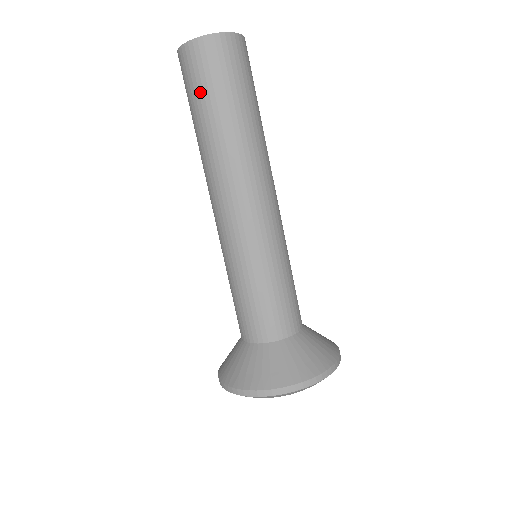
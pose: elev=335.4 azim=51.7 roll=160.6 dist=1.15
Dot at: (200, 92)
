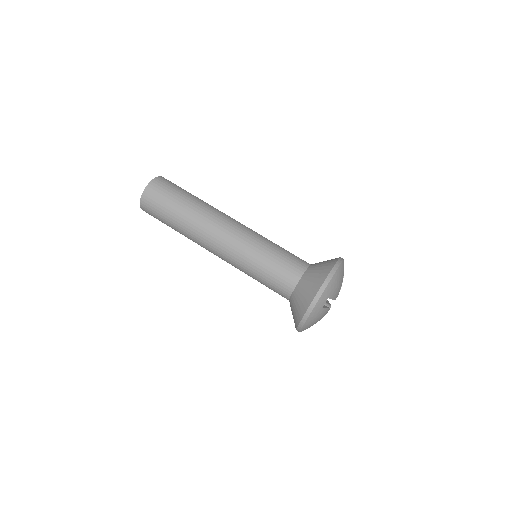
Dot at: (170, 198)
